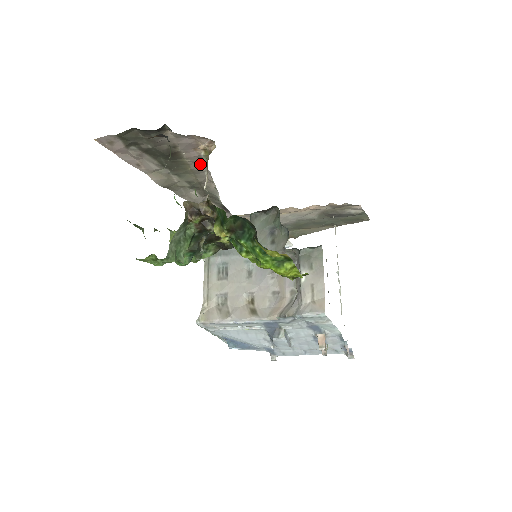
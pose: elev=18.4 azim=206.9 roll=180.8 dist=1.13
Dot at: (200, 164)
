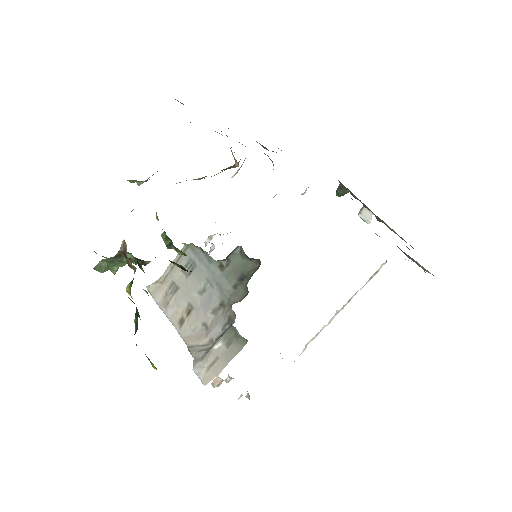
Dot at: occluded
